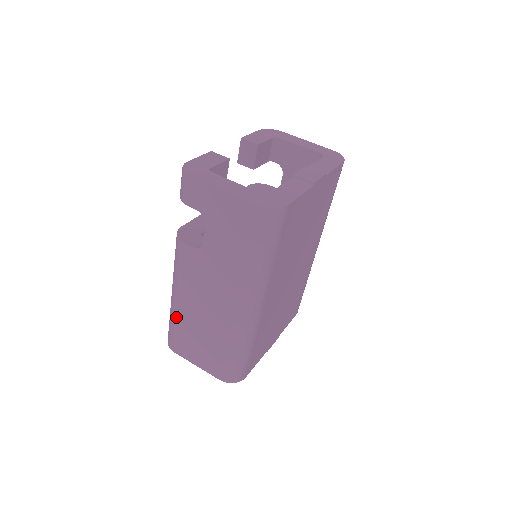
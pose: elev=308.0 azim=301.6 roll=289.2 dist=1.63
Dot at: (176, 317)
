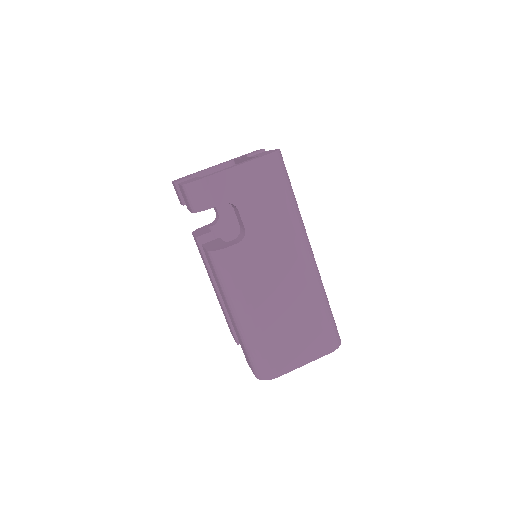
Dot at: (260, 334)
